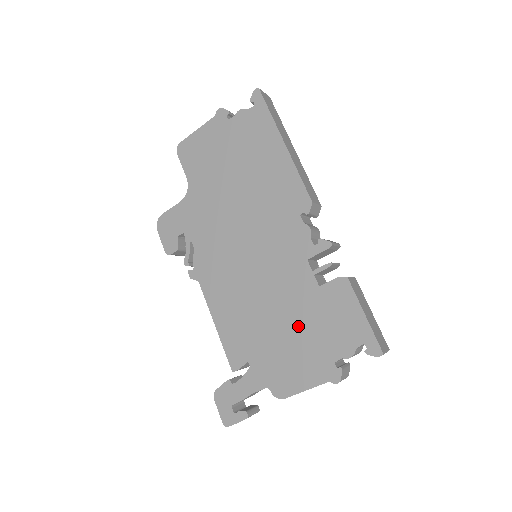
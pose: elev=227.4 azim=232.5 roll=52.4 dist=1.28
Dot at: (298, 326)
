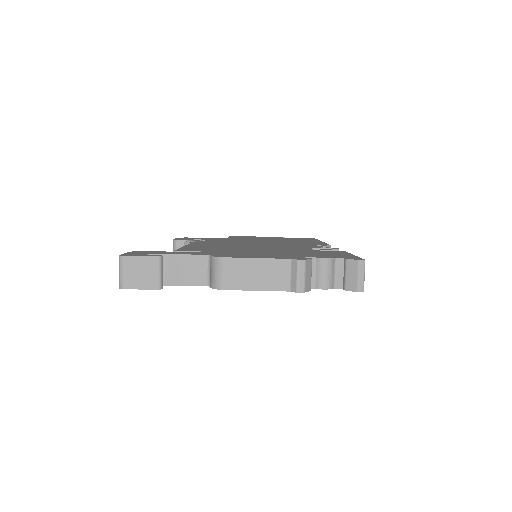
Dot at: (278, 252)
